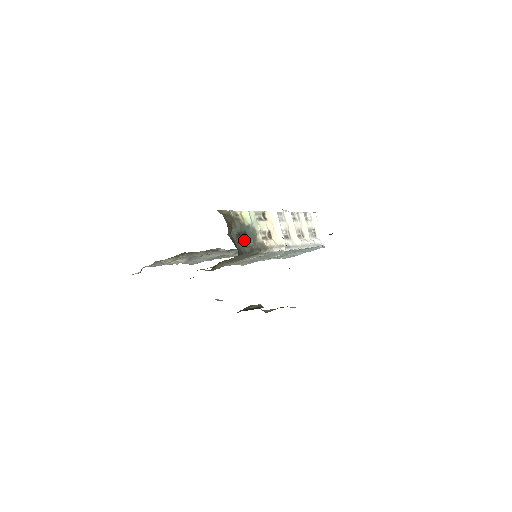
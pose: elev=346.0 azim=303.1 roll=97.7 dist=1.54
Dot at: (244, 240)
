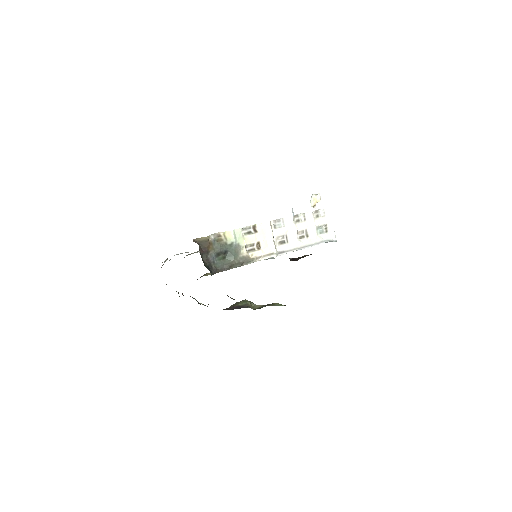
Dot at: (225, 257)
